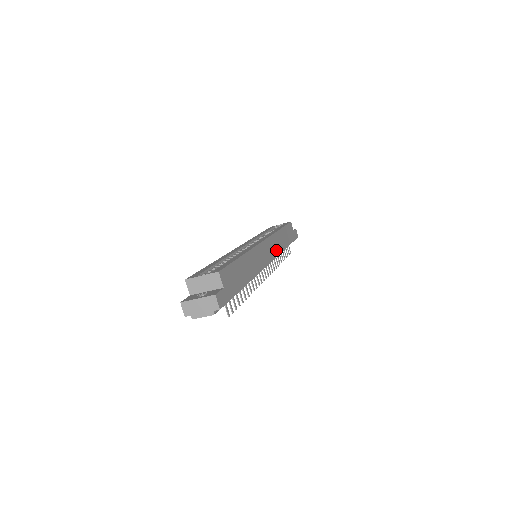
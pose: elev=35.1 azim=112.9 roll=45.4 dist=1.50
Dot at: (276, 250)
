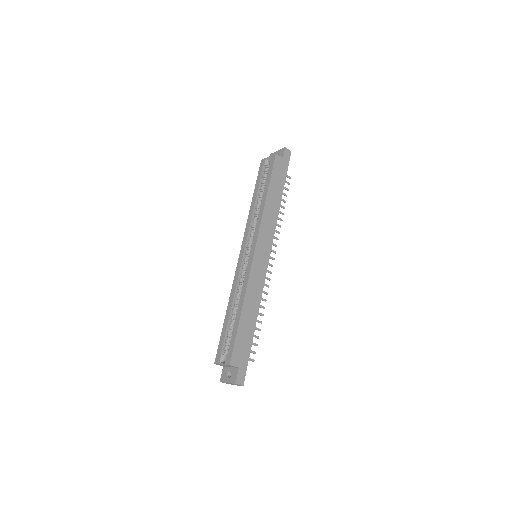
Dot at: (270, 232)
